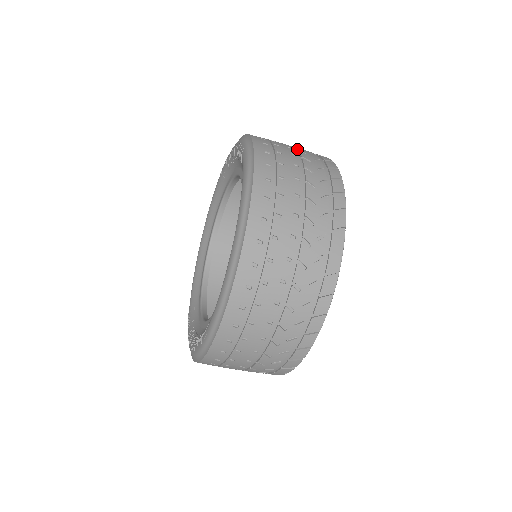
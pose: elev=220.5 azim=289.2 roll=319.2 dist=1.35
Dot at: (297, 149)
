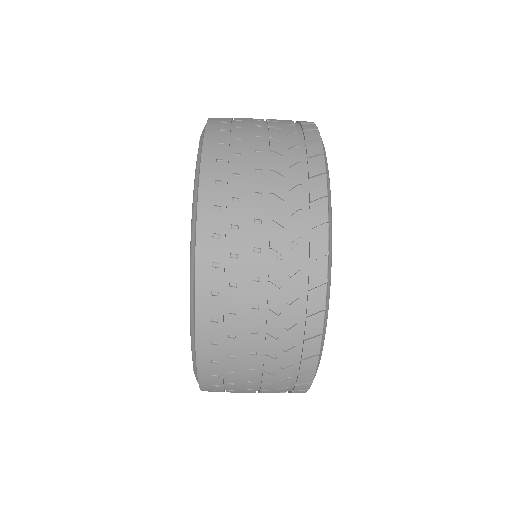
Dot at: (268, 124)
